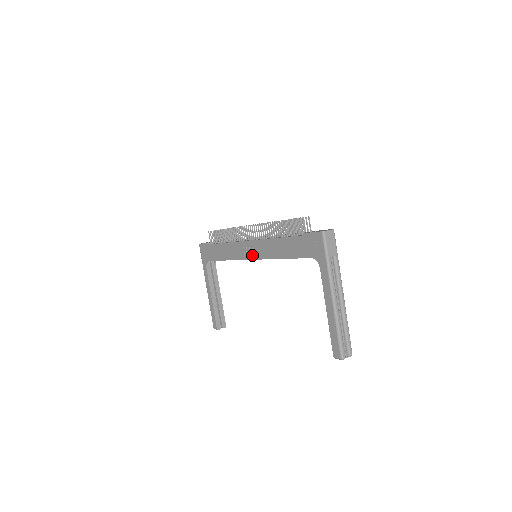
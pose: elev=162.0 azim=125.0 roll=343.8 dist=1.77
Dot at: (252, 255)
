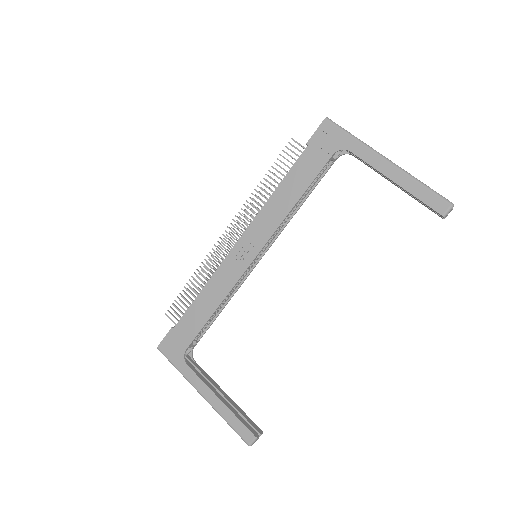
Dot at: (253, 250)
